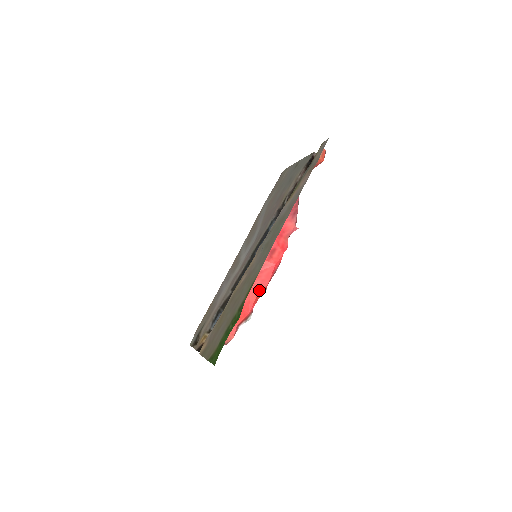
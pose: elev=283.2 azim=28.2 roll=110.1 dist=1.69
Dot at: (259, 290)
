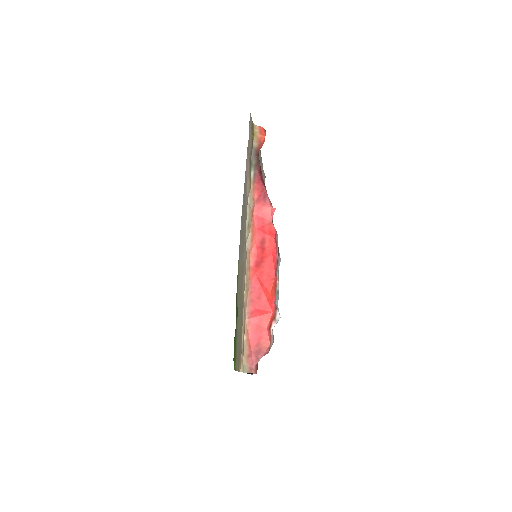
Dot at: (270, 284)
